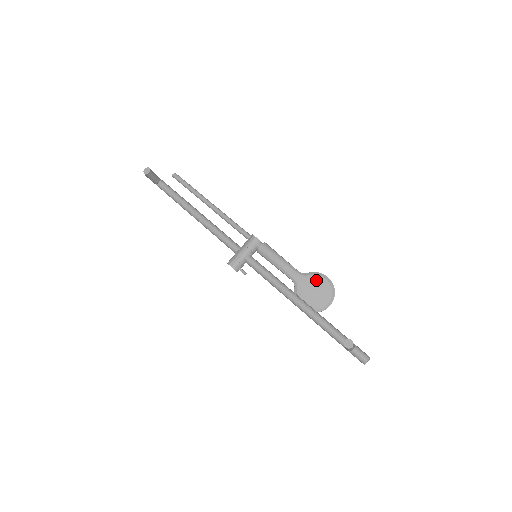
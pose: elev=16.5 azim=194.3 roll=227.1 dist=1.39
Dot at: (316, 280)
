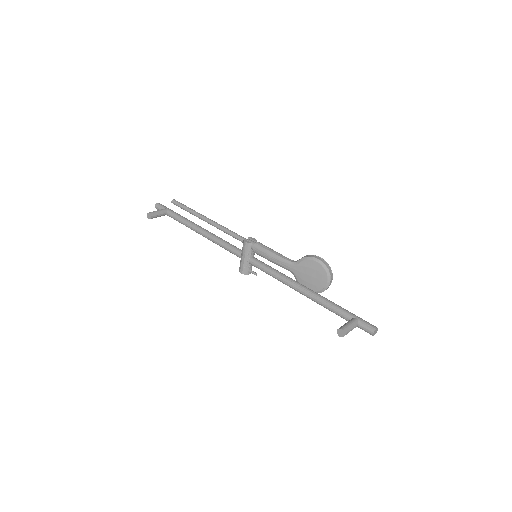
Dot at: (307, 265)
